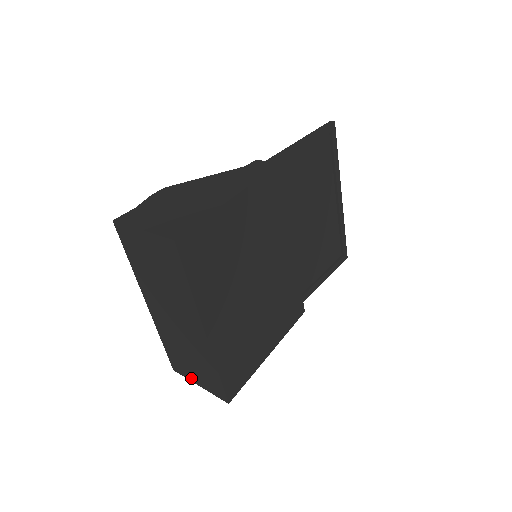
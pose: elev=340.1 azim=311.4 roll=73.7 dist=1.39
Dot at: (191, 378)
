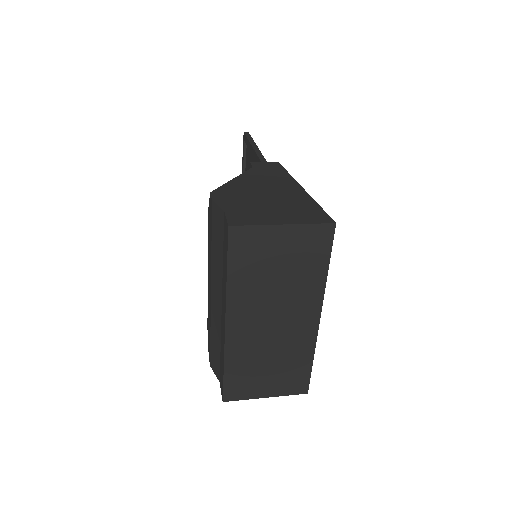
Dot at: (255, 394)
